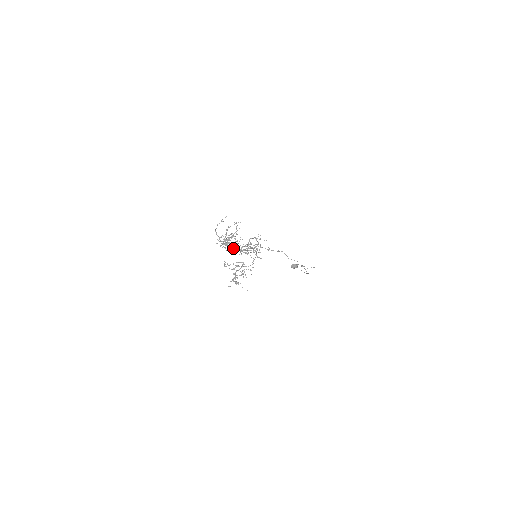
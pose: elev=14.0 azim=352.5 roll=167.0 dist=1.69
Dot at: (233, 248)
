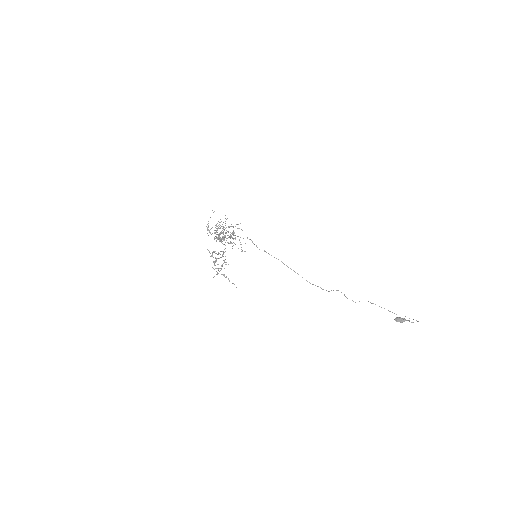
Dot at: occluded
